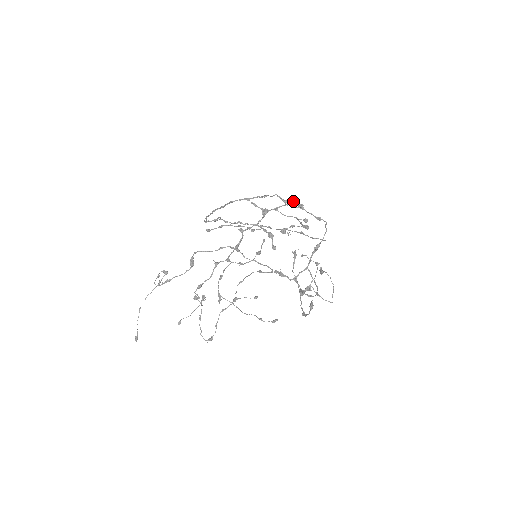
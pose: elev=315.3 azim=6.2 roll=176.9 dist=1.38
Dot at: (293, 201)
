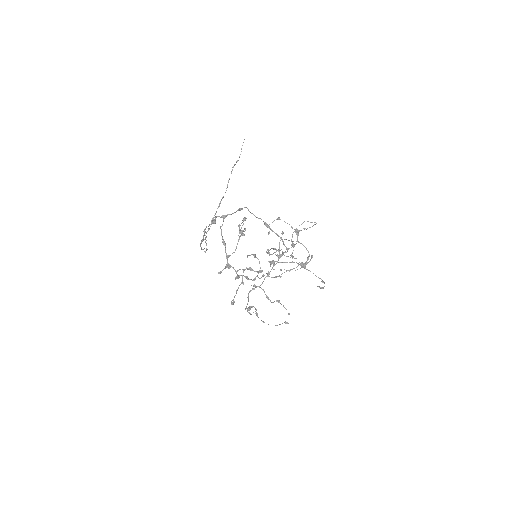
Dot at: (221, 233)
